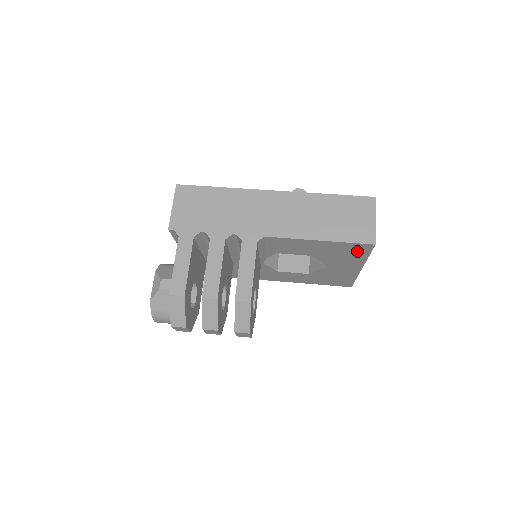
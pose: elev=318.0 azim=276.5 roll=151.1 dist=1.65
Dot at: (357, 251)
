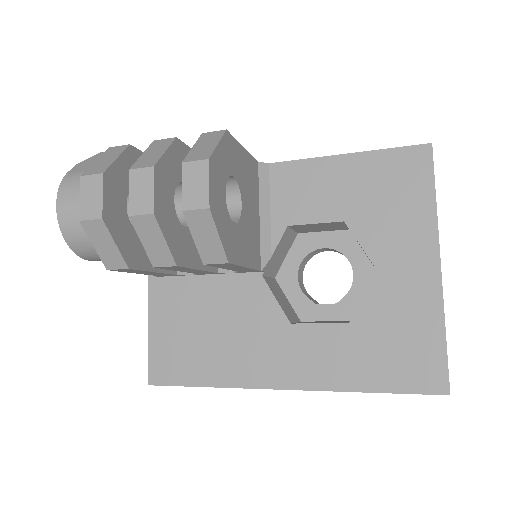
Dot at: (411, 180)
